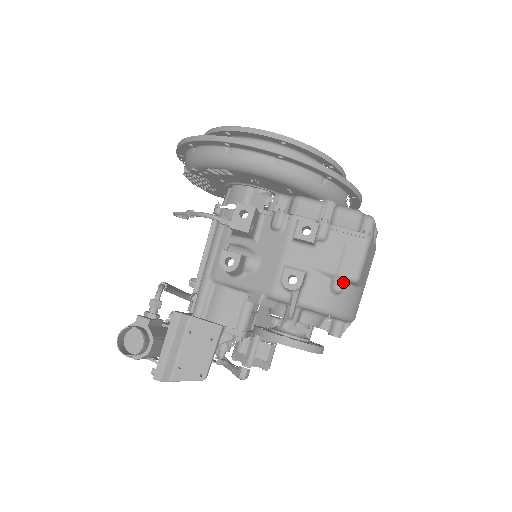
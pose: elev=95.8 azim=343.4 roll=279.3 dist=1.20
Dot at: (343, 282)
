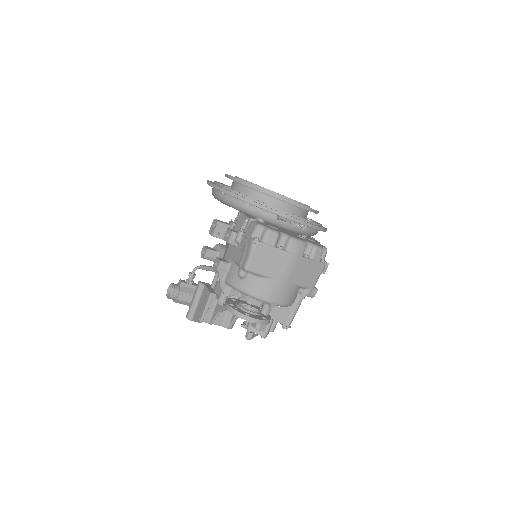
Dot at: (242, 270)
